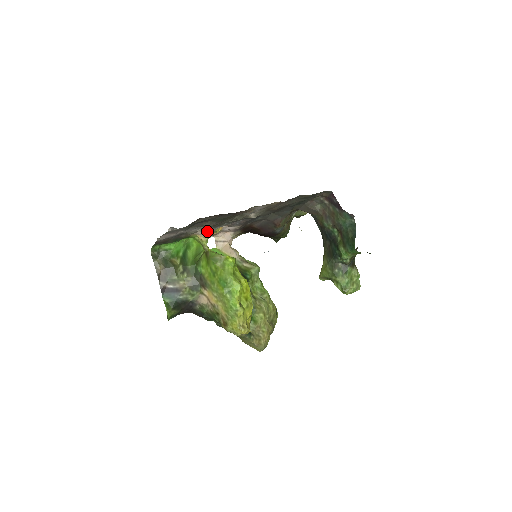
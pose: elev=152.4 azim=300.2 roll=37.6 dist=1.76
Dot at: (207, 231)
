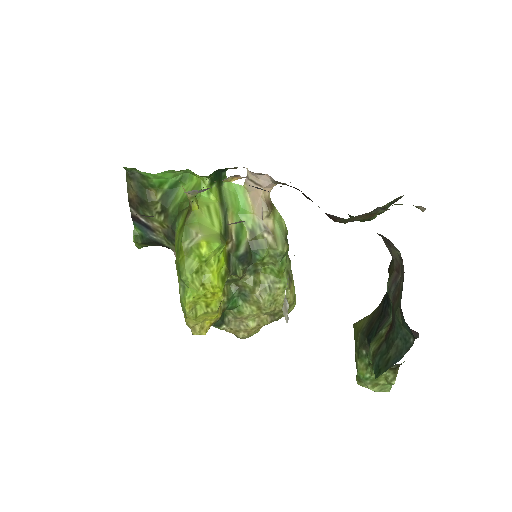
Dot at: occluded
